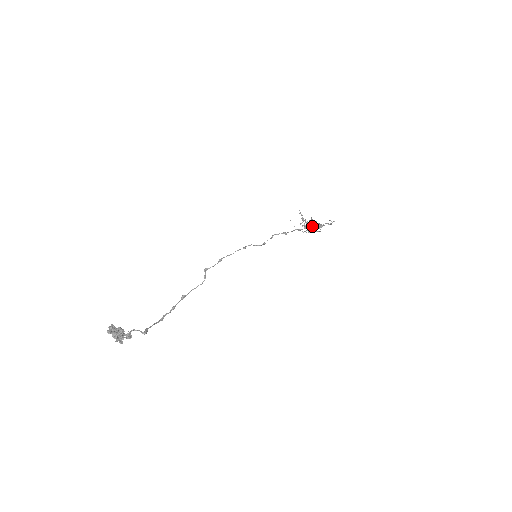
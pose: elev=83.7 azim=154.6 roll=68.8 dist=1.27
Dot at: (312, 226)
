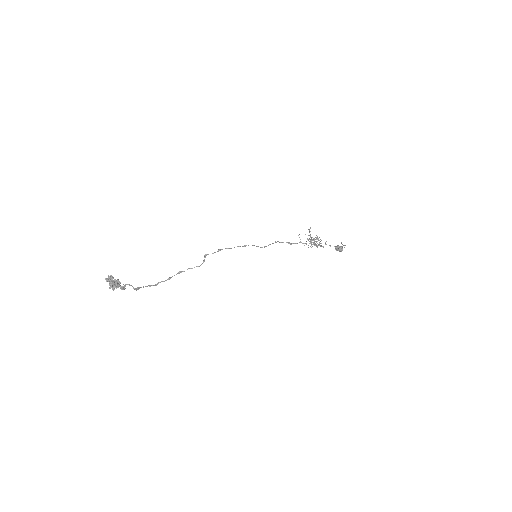
Dot at: occluded
